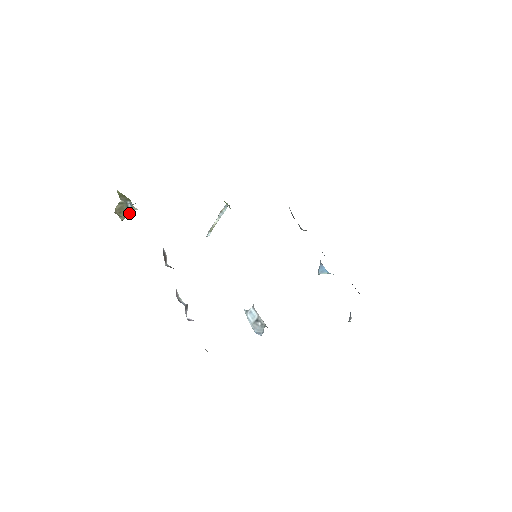
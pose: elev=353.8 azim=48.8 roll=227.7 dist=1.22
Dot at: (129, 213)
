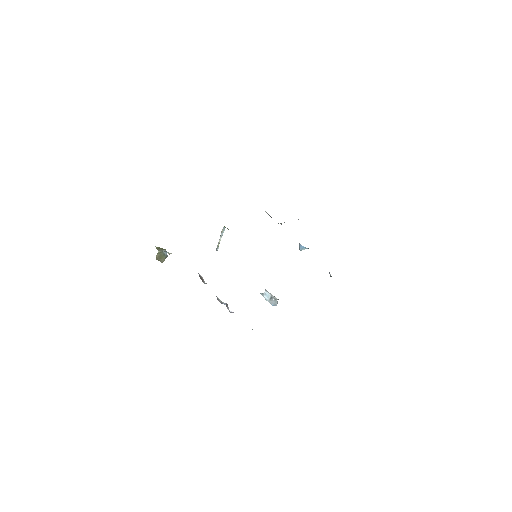
Dot at: (166, 257)
